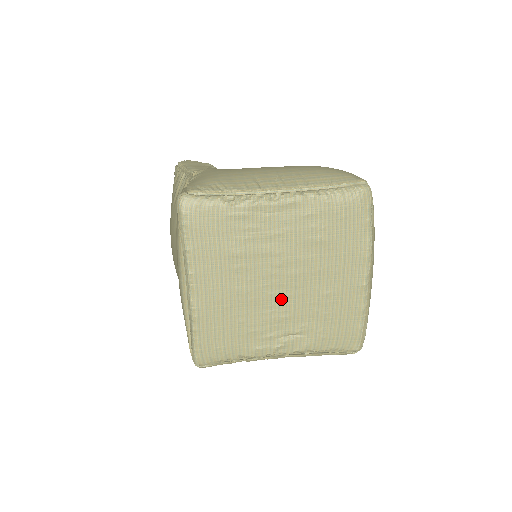
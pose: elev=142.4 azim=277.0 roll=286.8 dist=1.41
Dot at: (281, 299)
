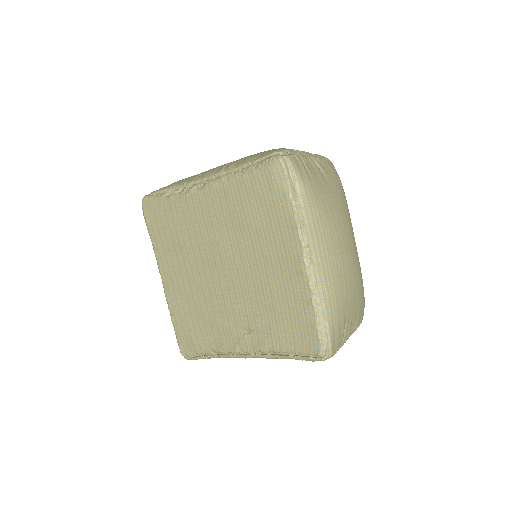
Dot at: (229, 289)
